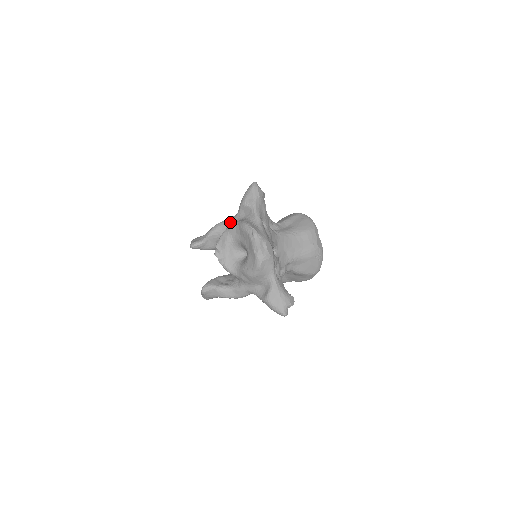
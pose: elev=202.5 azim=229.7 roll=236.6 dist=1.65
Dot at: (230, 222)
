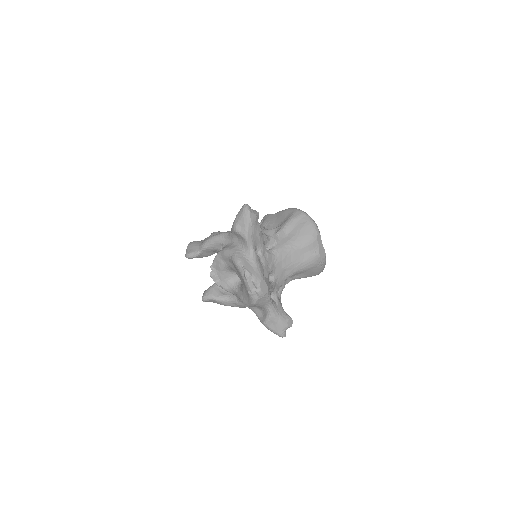
Dot at: (223, 240)
